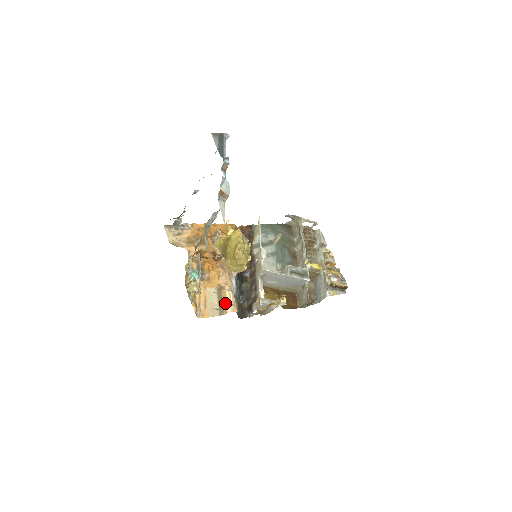
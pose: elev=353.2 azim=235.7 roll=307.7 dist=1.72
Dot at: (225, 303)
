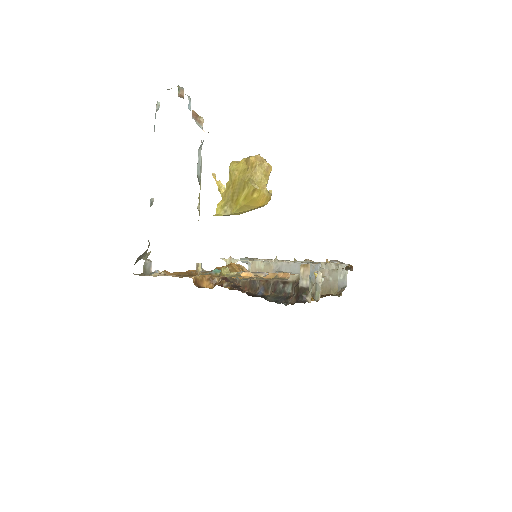
Dot at: (276, 273)
